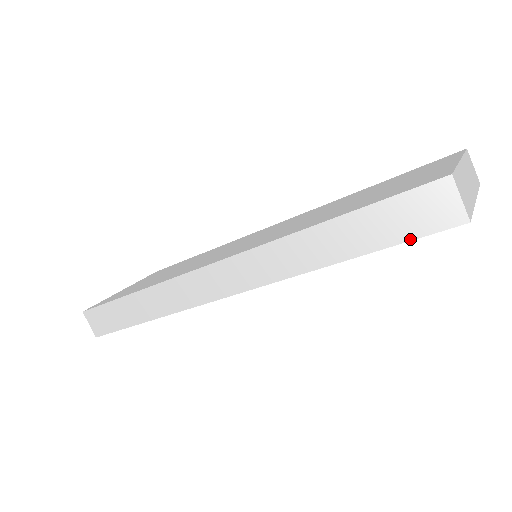
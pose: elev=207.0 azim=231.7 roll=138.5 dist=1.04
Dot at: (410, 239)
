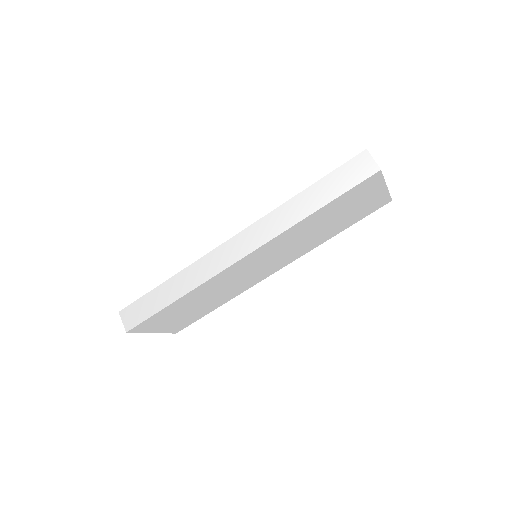
Dot at: (352, 187)
